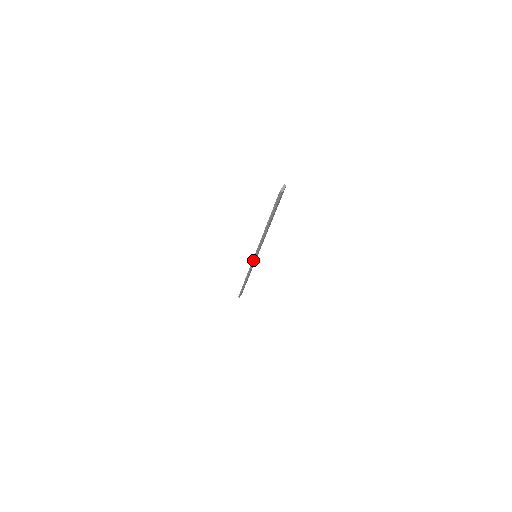
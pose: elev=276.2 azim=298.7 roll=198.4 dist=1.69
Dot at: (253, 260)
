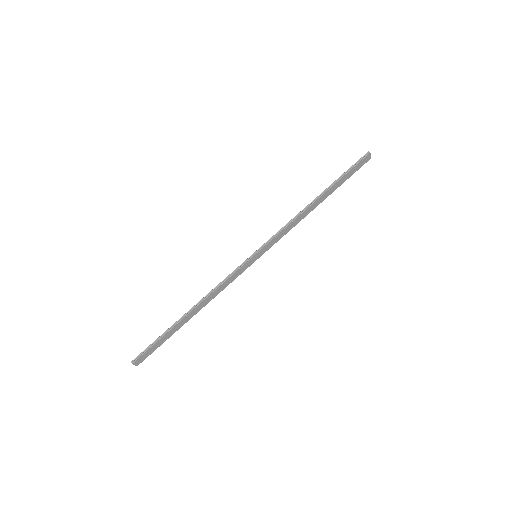
Dot at: (250, 257)
